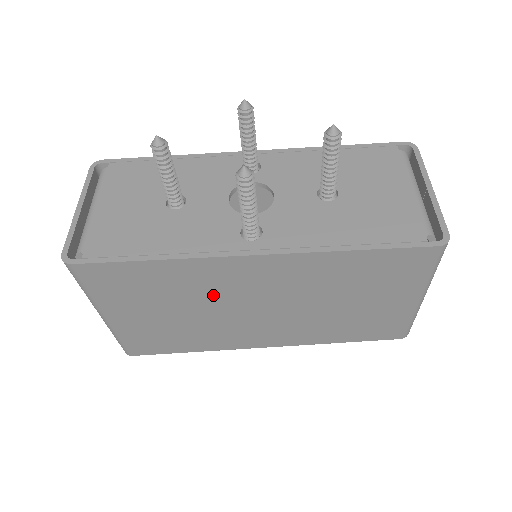
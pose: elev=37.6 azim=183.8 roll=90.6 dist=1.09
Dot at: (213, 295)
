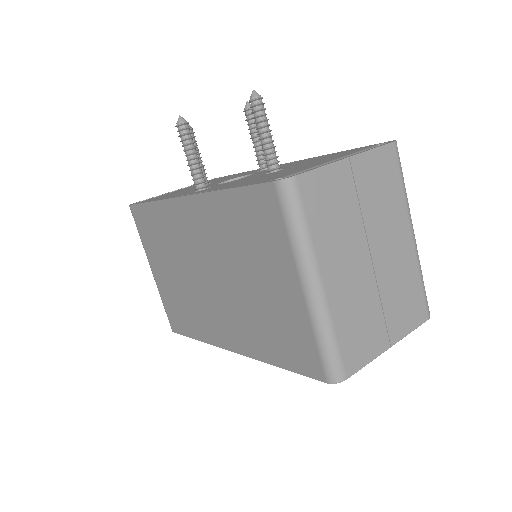
Dot at: (181, 250)
